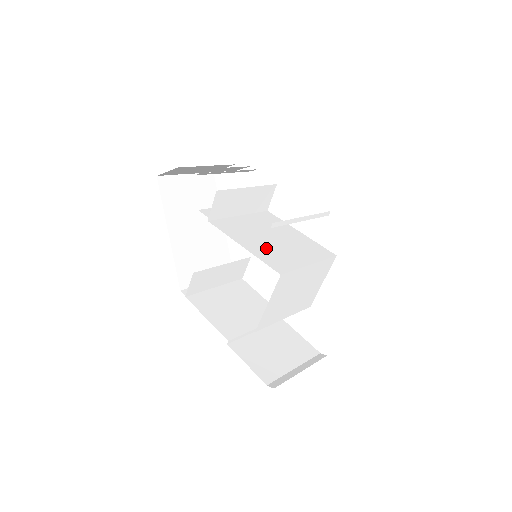
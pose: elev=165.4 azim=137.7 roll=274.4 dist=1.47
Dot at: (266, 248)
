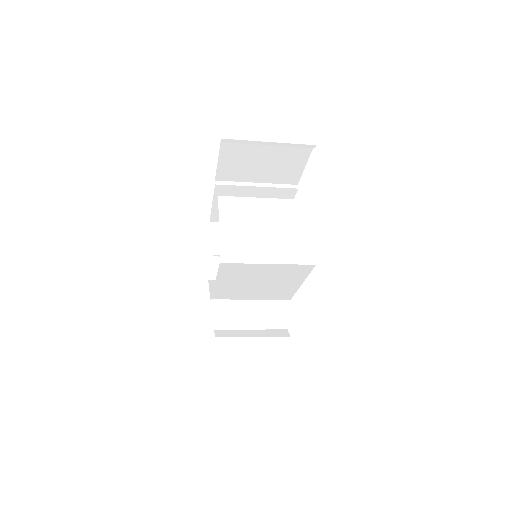
Dot at: occluded
